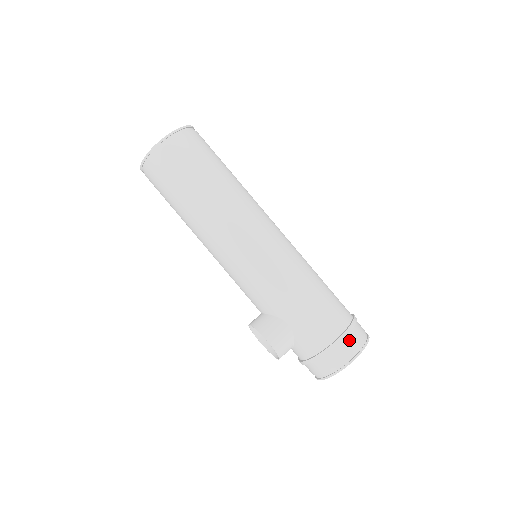
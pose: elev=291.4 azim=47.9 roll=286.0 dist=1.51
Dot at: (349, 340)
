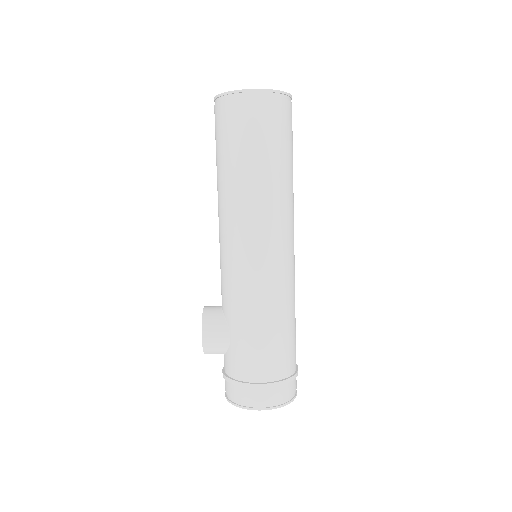
Dot at: (268, 392)
